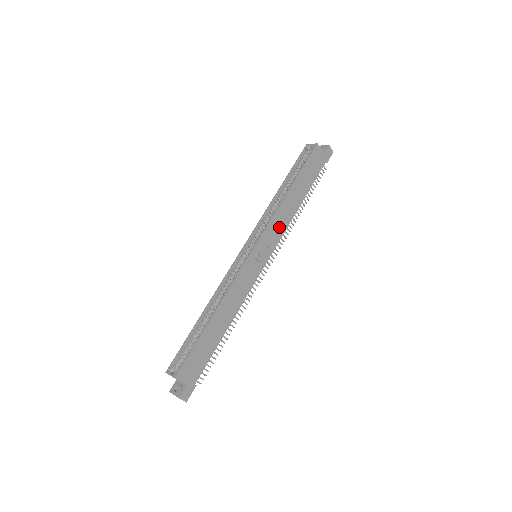
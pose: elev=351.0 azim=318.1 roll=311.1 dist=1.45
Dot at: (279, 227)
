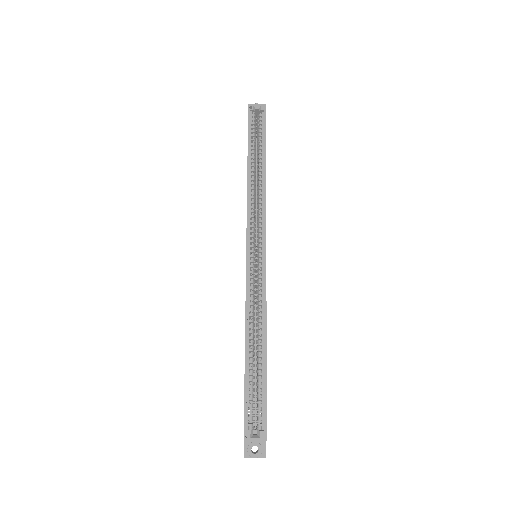
Dot at: occluded
